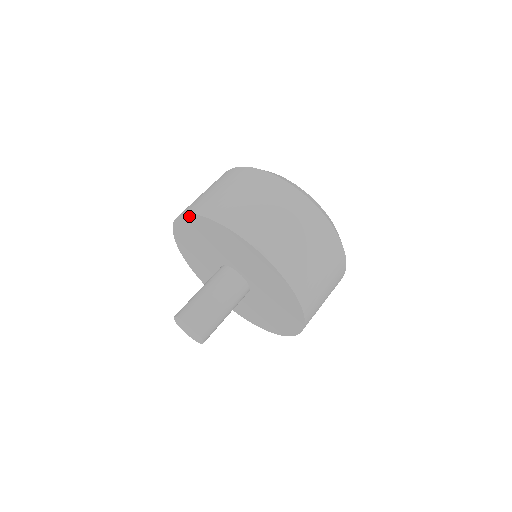
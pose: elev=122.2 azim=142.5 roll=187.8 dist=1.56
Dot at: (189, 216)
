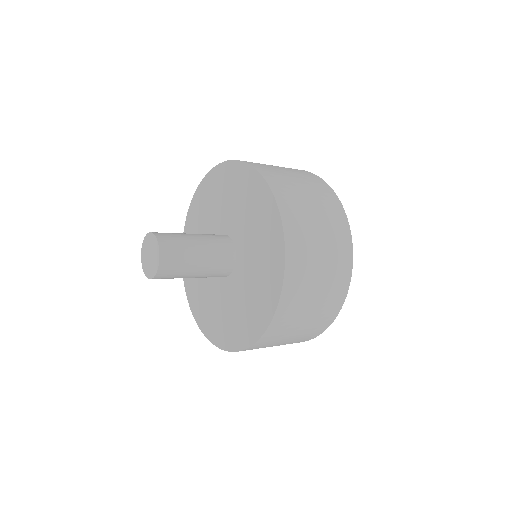
Dot at: (208, 176)
